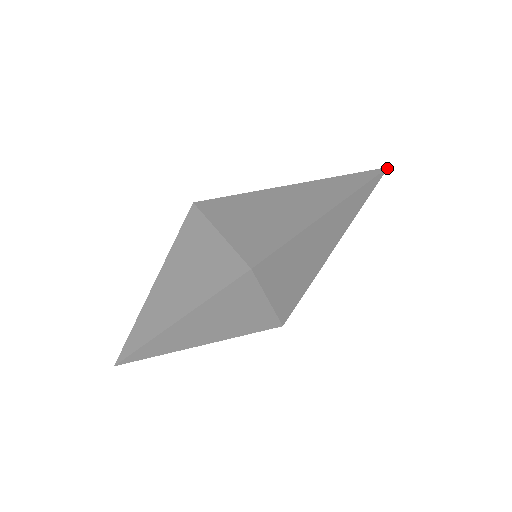
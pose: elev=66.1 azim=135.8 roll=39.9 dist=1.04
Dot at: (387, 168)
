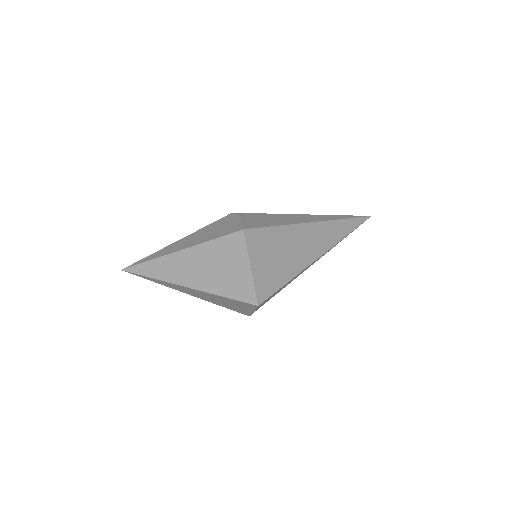
Dot at: occluded
